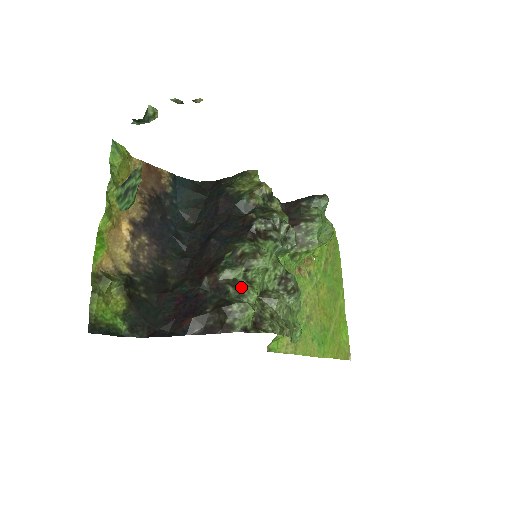
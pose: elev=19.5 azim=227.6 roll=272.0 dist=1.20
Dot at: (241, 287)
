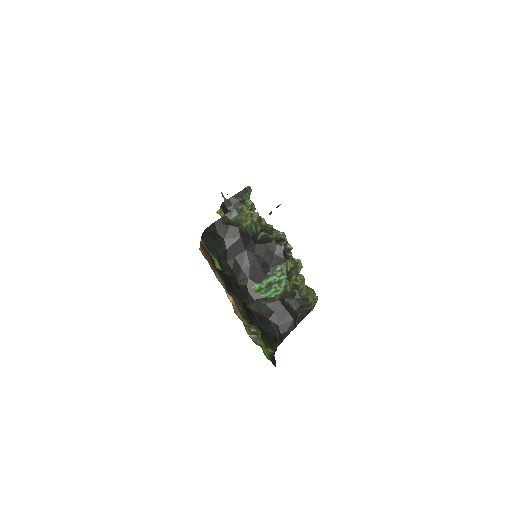
Dot at: (299, 287)
